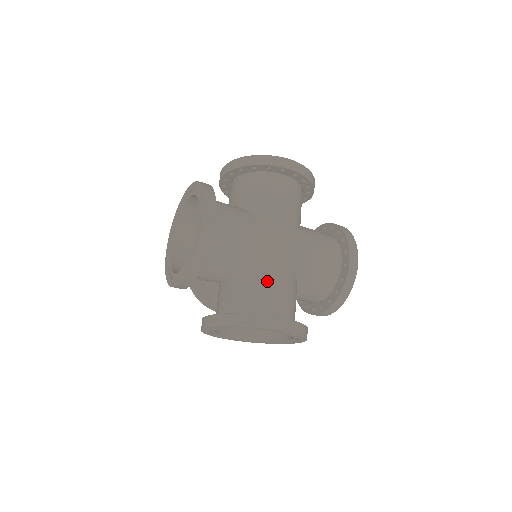
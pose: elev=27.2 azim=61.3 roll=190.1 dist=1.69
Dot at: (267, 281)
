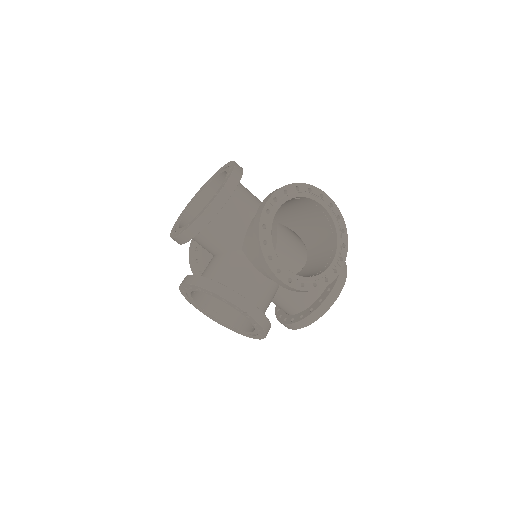
Dot at: (289, 209)
